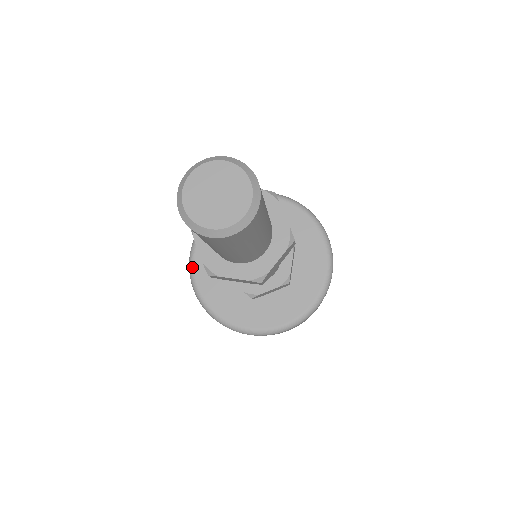
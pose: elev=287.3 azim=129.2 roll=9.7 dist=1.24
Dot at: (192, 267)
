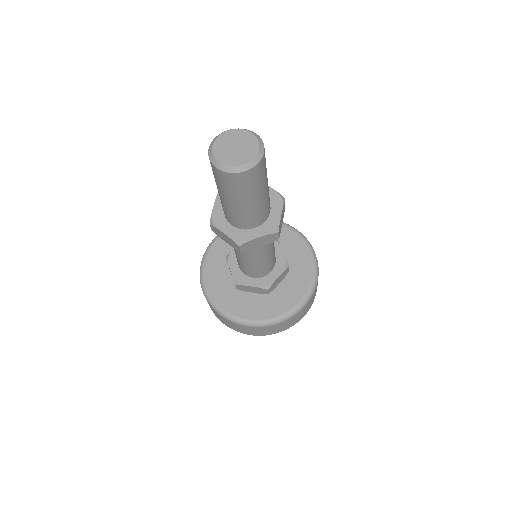
Dot at: (209, 297)
